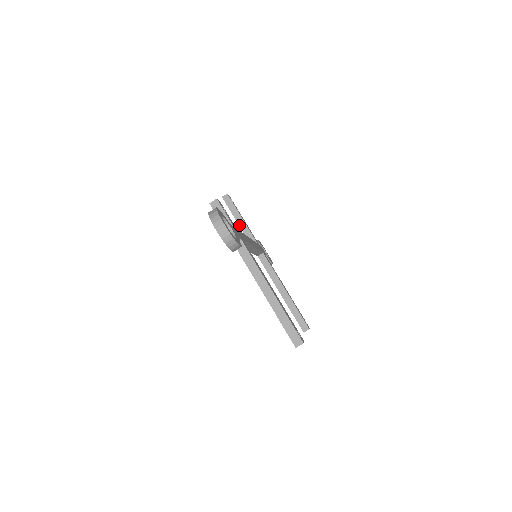
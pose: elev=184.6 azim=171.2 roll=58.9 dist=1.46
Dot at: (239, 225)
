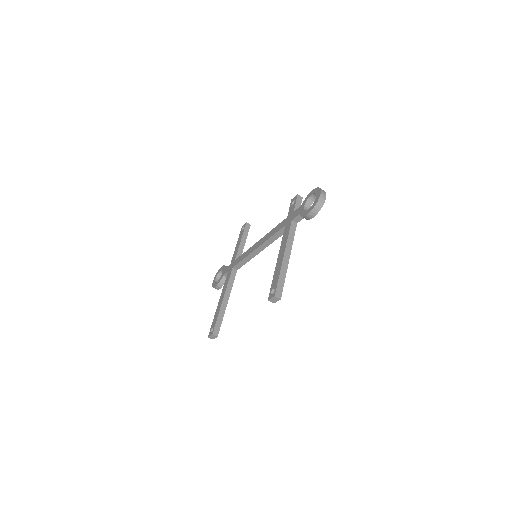
Dot at: (240, 243)
